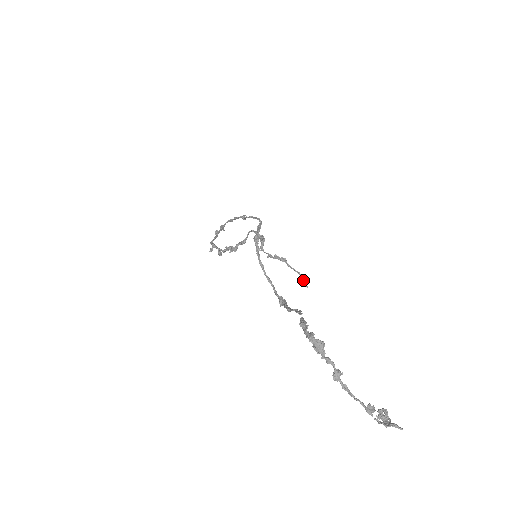
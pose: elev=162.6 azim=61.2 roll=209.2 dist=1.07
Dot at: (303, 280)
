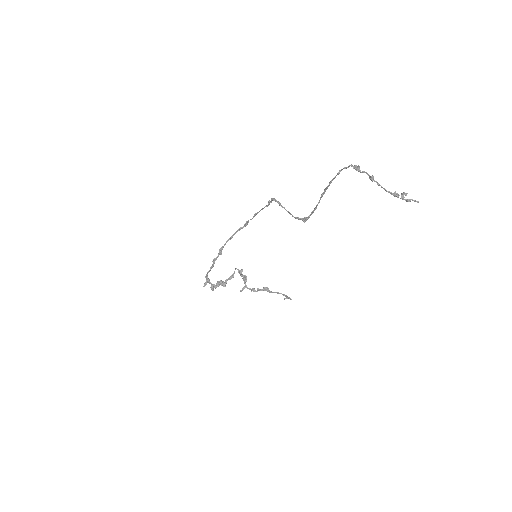
Dot at: (287, 296)
